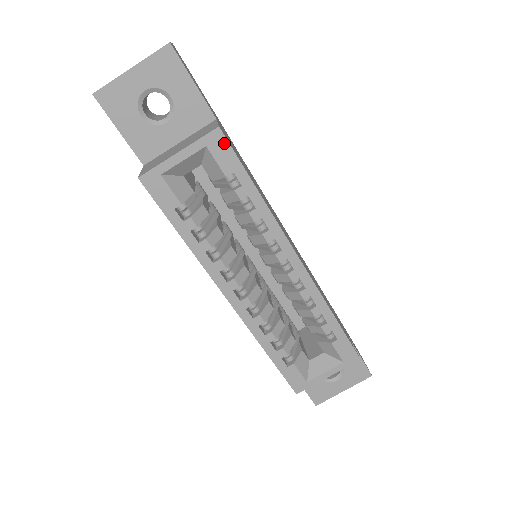
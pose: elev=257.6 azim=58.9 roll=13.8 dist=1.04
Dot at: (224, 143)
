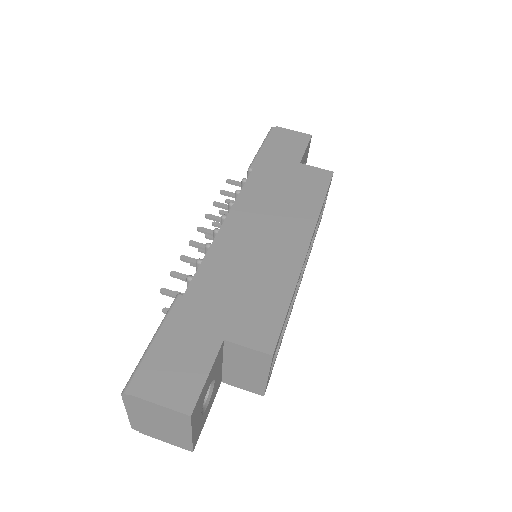
Dot at: occluded
